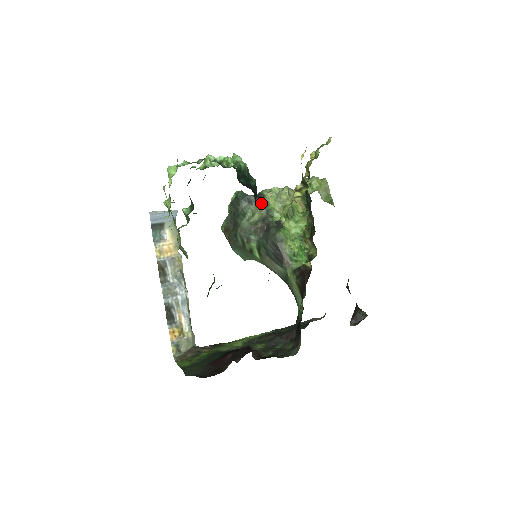
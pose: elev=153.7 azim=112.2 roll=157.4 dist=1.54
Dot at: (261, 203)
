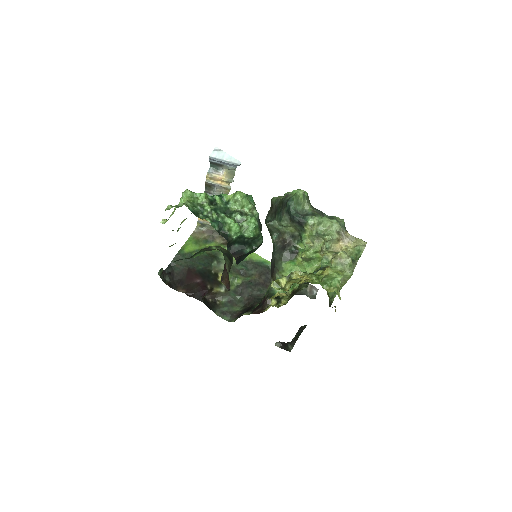
Dot at: (299, 226)
